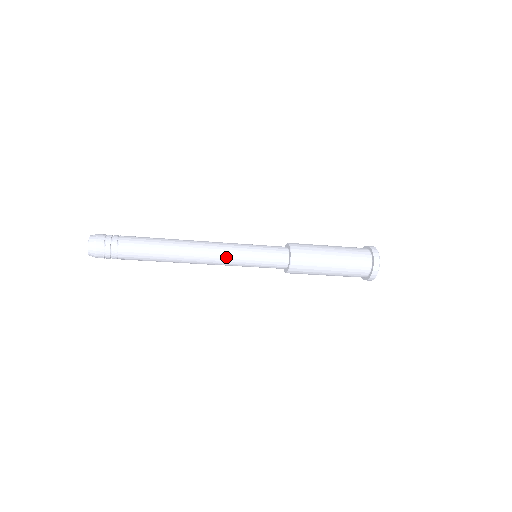
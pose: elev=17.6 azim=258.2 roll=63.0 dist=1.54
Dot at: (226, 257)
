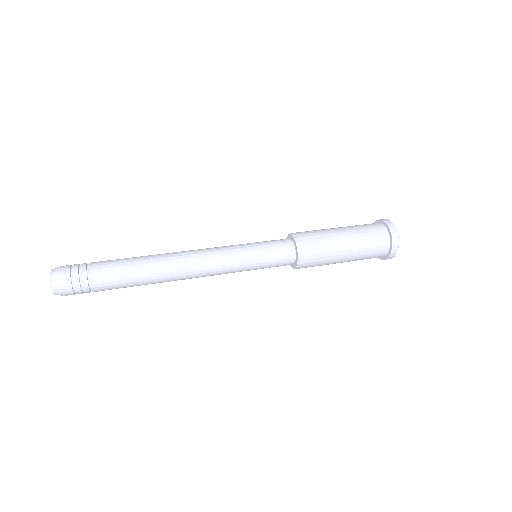
Dot at: (222, 273)
